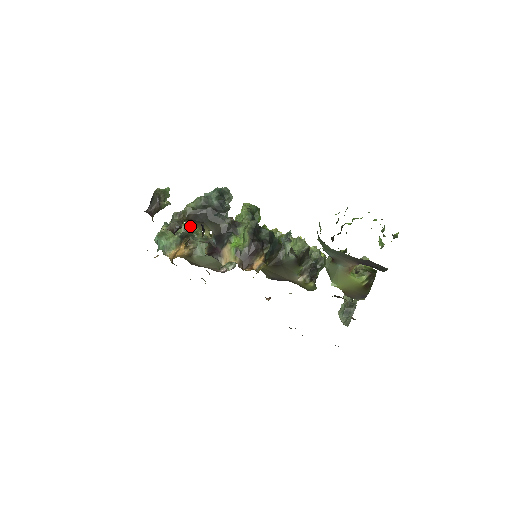
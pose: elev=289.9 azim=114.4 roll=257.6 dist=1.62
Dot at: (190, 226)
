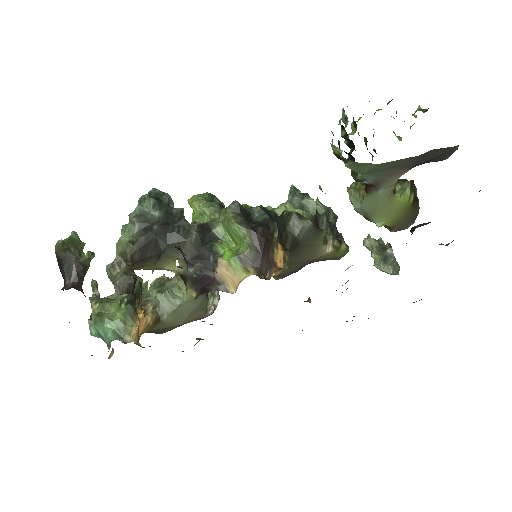
Dot at: occluded
